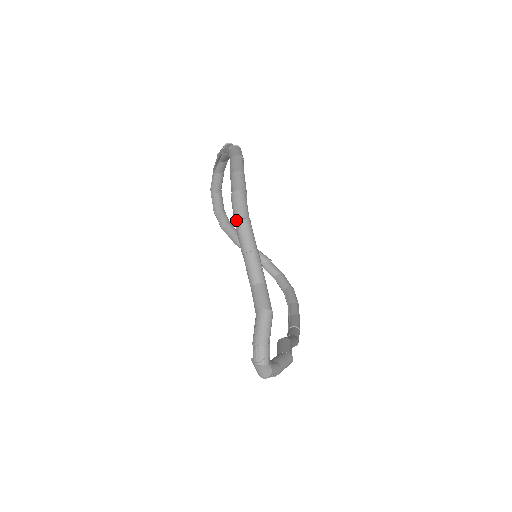
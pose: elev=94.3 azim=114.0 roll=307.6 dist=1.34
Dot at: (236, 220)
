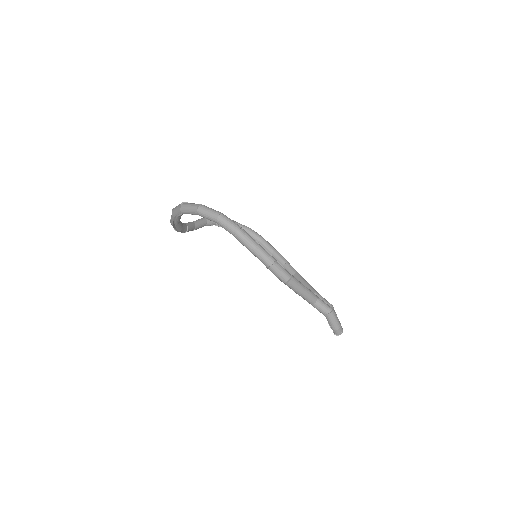
Dot at: (285, 282)
